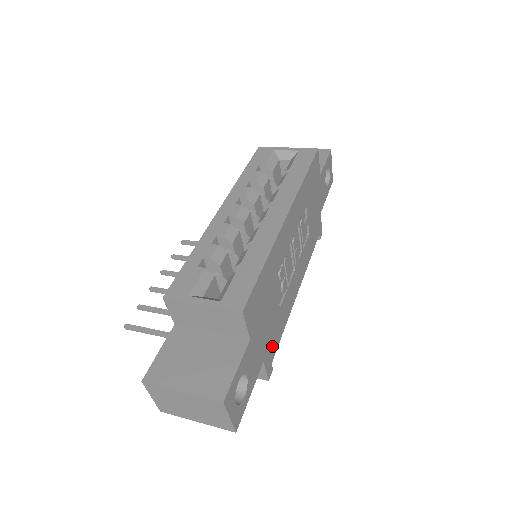
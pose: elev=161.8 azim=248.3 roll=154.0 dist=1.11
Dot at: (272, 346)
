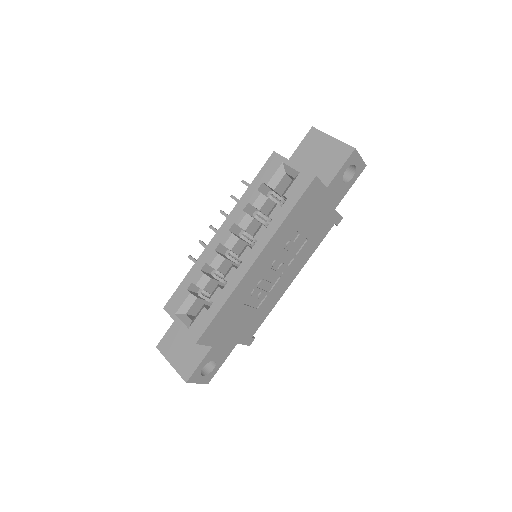
Dot at: (250, 330)
